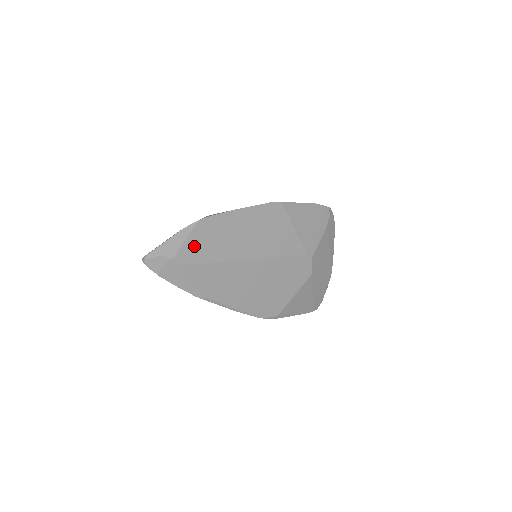
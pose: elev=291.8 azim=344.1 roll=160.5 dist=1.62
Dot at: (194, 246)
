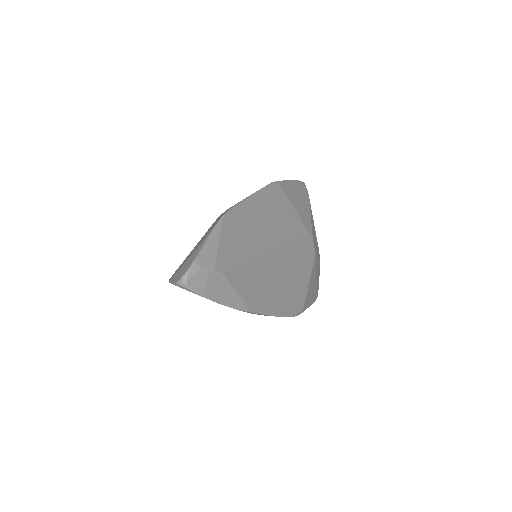
Dot at: (227, 248)
